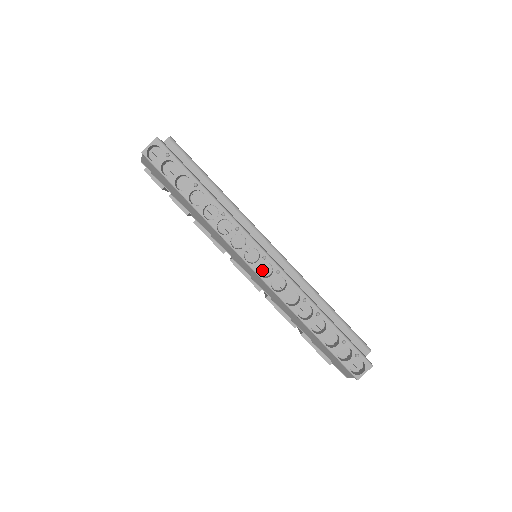
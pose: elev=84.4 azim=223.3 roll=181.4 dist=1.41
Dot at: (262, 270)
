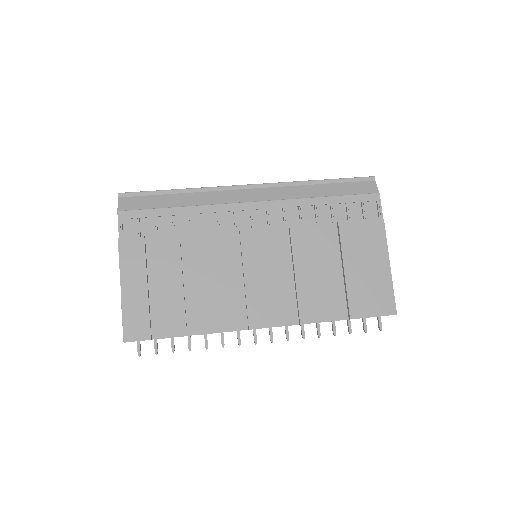
Dot at: occluded
